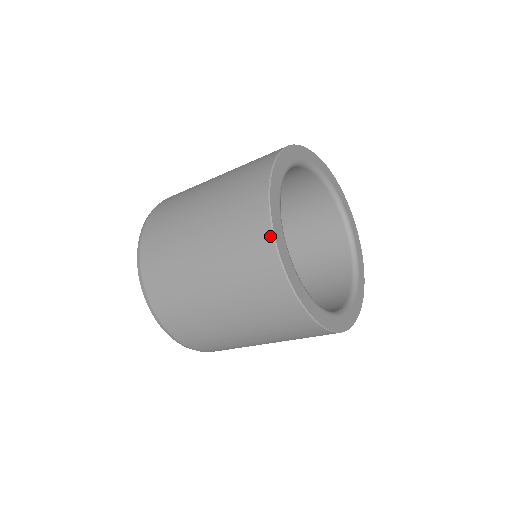
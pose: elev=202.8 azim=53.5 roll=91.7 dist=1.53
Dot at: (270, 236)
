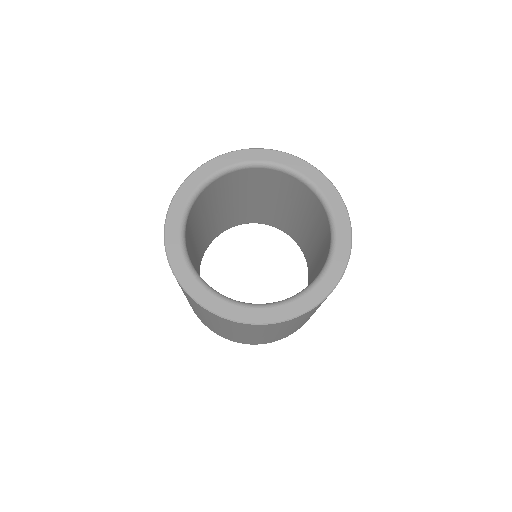
Dot at: (213, 314)
